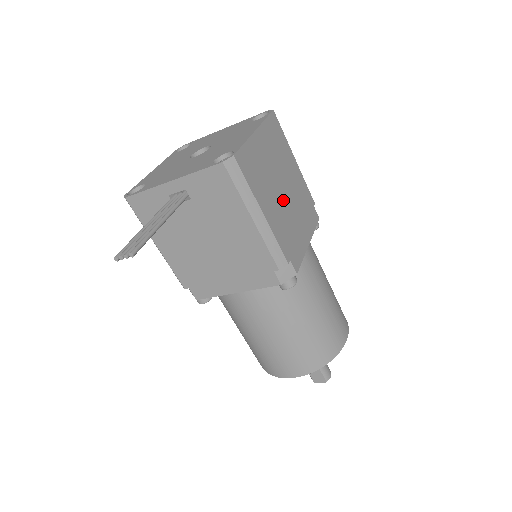
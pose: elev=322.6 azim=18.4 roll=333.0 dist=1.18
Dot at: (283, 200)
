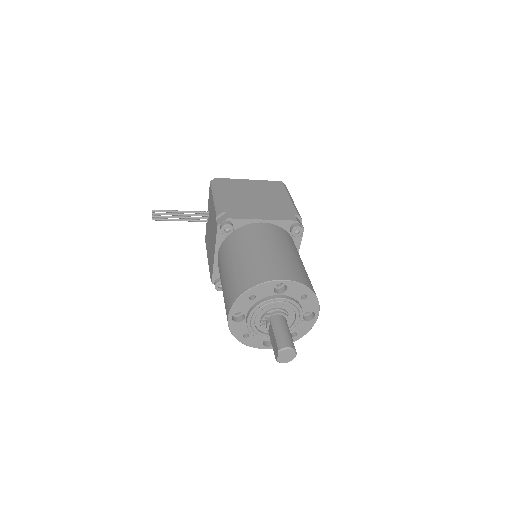
Dot at: (250, 199)
